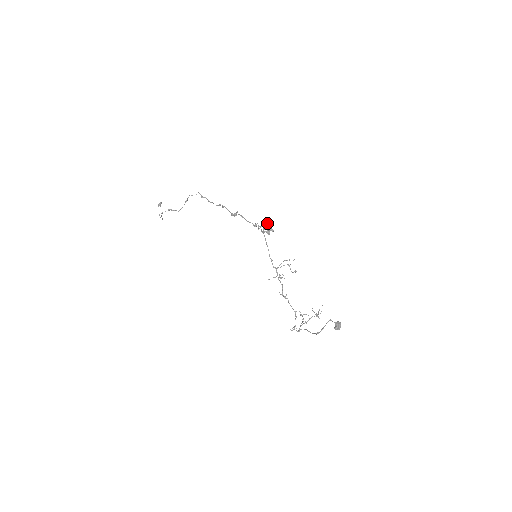
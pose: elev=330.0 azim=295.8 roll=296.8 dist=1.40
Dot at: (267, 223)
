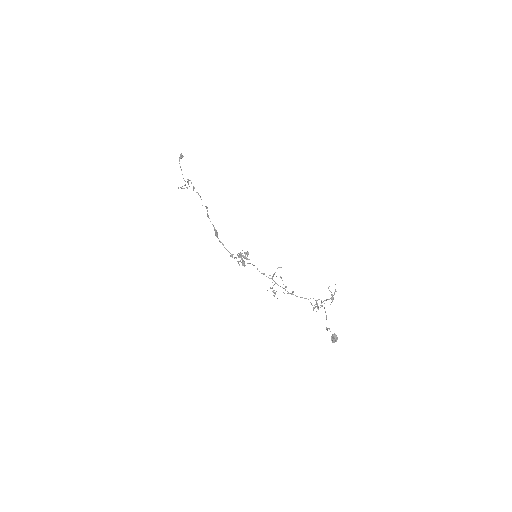
Dot at: (239, 255)
